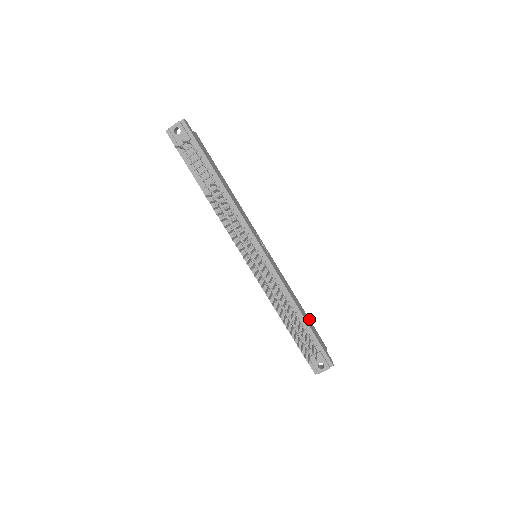
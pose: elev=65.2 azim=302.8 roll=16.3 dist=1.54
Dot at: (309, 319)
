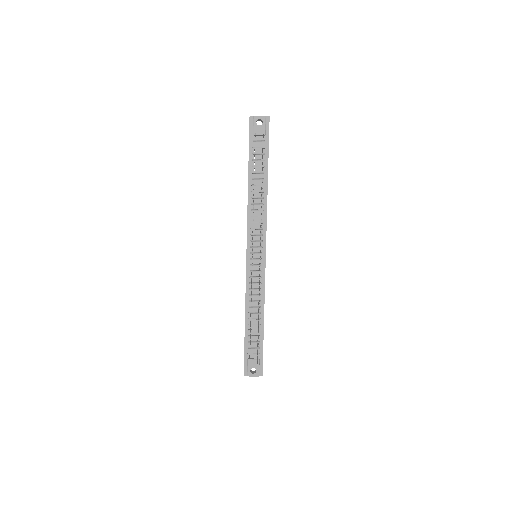
Dot at: occluded
